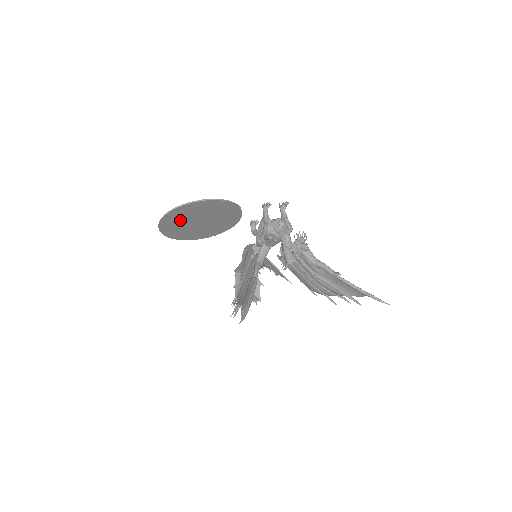
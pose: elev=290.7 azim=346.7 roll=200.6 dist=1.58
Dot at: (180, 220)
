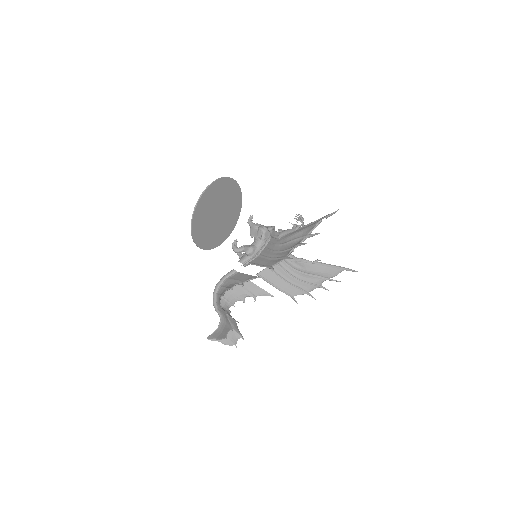
Dot at: (213, 200)
